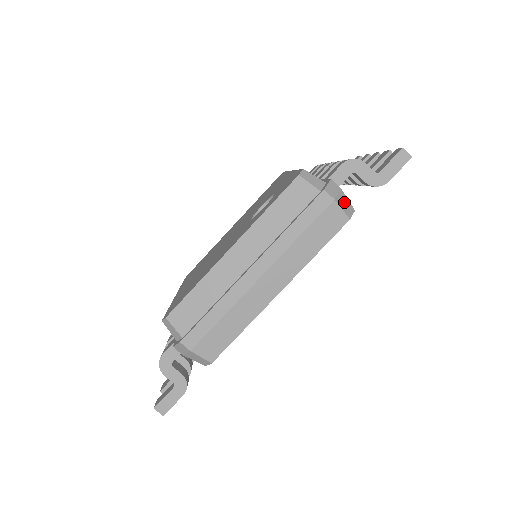
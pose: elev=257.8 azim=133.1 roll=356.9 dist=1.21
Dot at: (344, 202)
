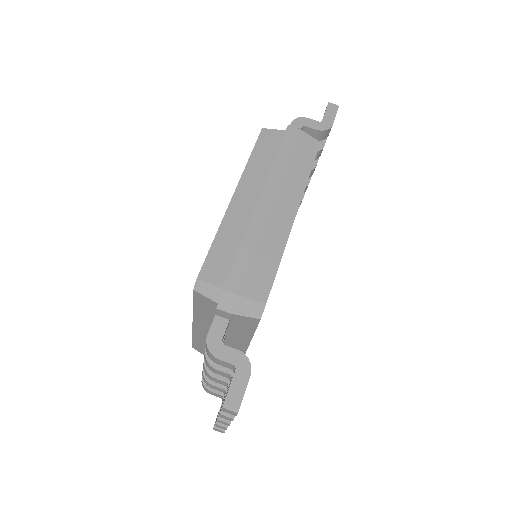
Dot at: occluded
